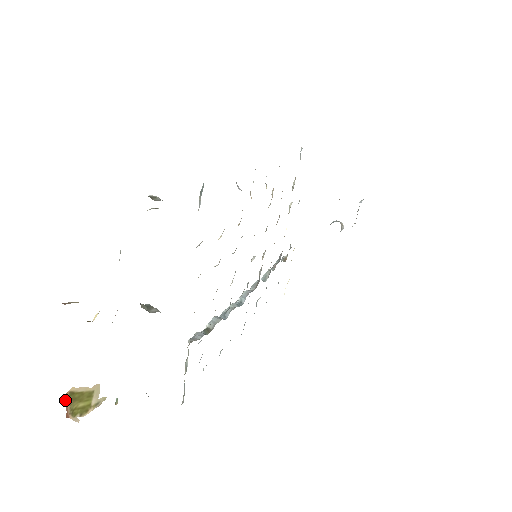
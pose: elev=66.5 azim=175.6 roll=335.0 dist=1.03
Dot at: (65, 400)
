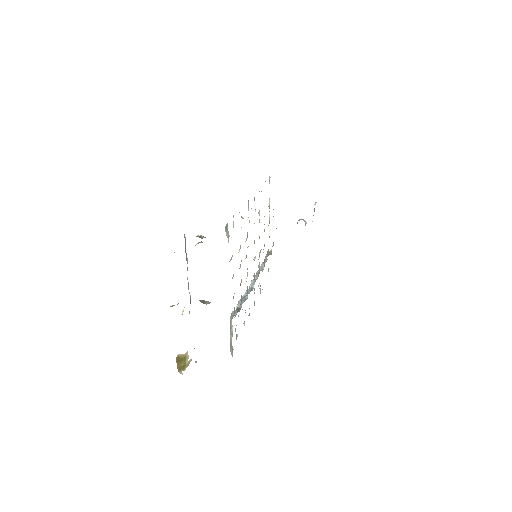
Dot at: (176, 361)
